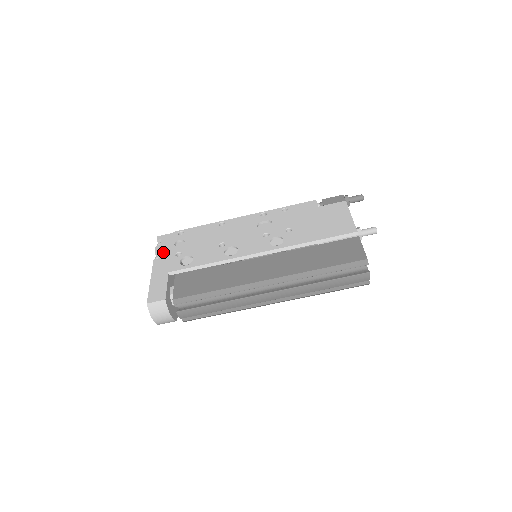
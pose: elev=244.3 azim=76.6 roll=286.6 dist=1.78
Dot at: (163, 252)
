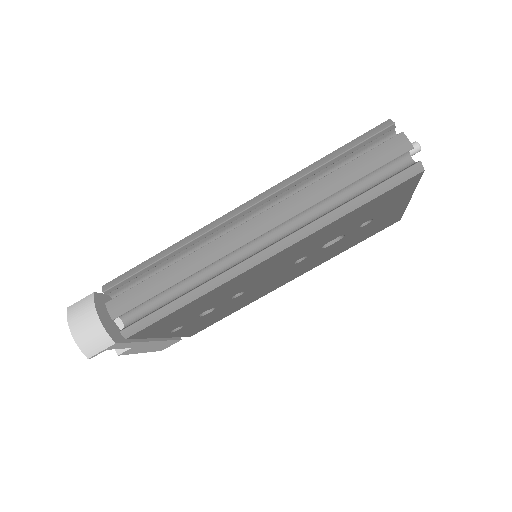
Dot at: occluded
